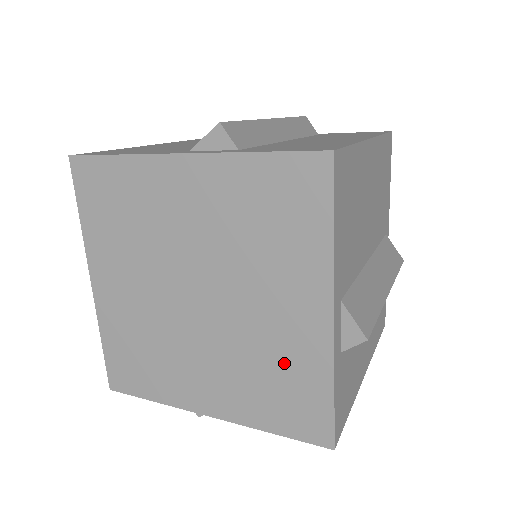
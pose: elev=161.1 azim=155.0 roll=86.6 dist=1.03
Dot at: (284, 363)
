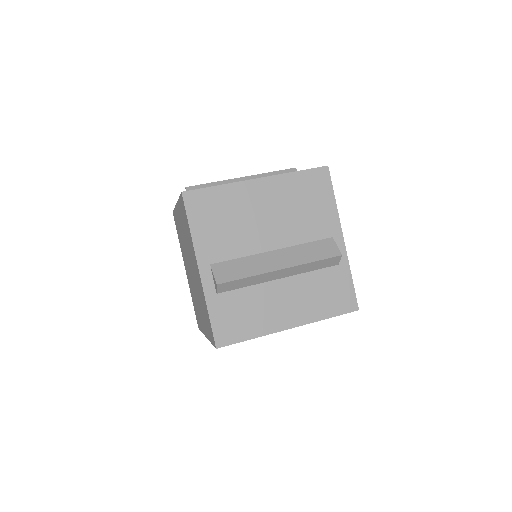
Dot at: (198, 312)
